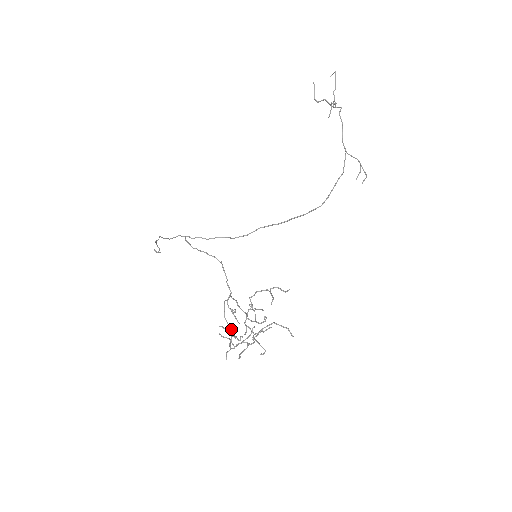
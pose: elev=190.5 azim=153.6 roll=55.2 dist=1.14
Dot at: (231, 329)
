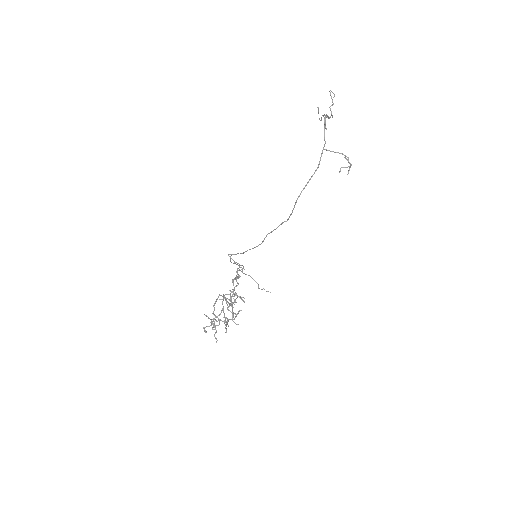
Dot at: (228, 319)
